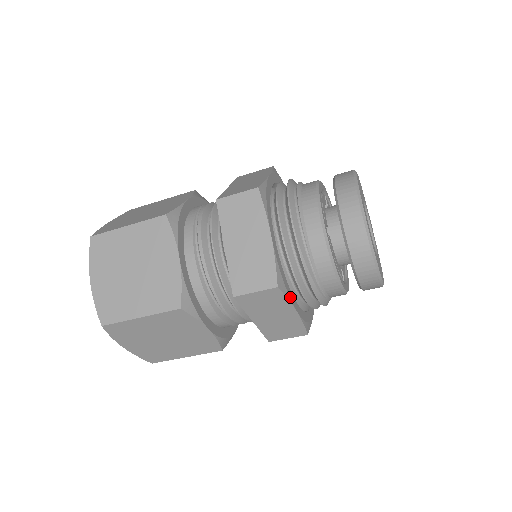
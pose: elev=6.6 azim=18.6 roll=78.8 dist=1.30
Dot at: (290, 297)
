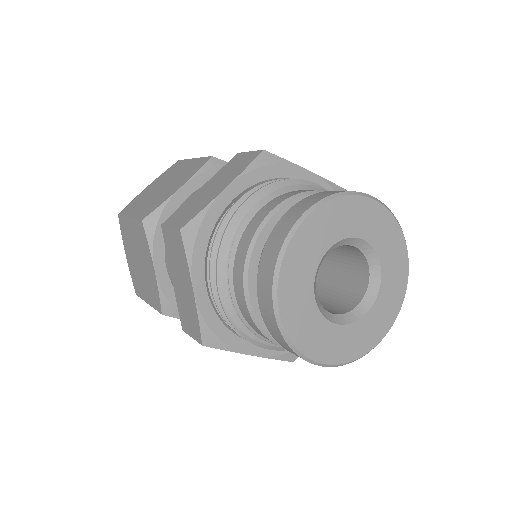
Dot at: (234, 346)
